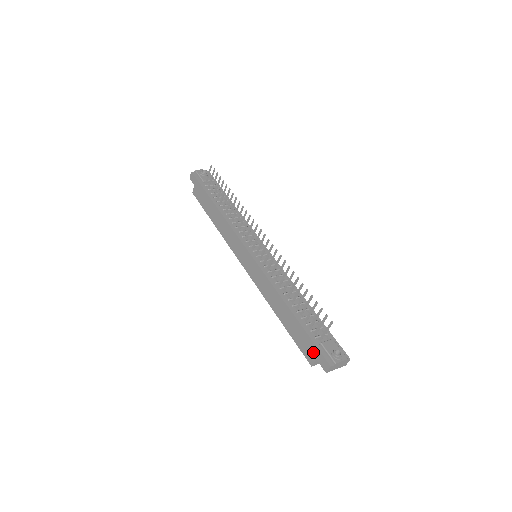
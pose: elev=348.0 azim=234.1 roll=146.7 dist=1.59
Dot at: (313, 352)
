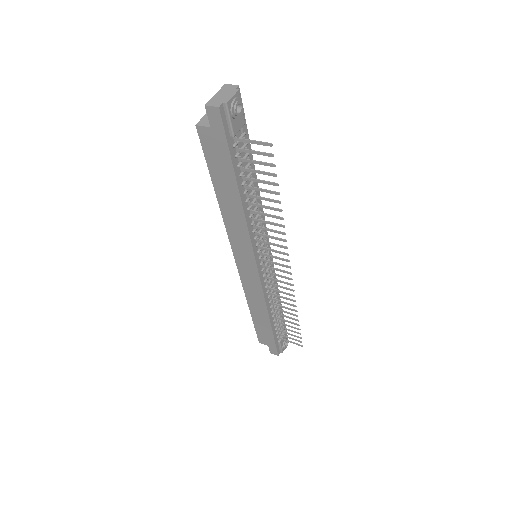
Dot at: (269, 344)
